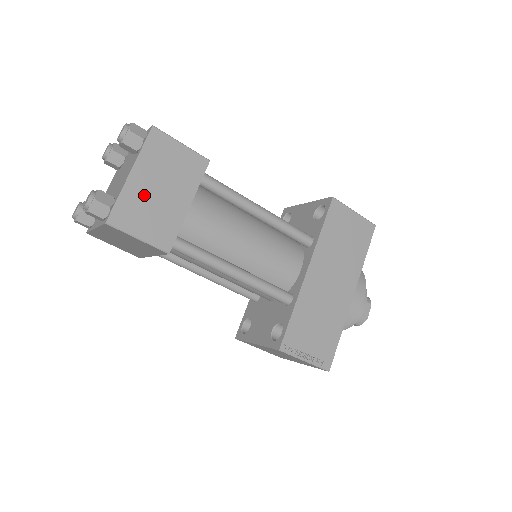
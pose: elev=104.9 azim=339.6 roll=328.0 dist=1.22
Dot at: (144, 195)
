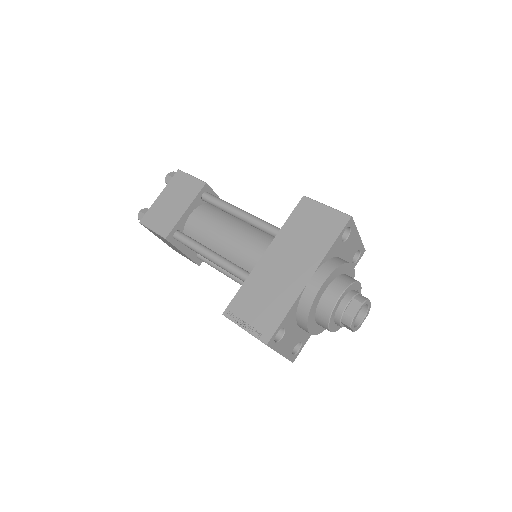
Dot at: (162, 206)
